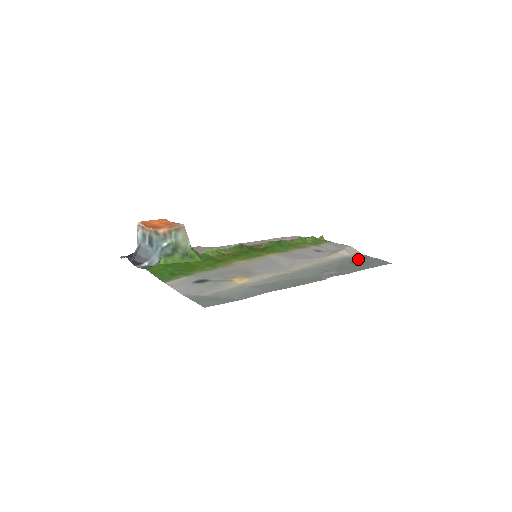
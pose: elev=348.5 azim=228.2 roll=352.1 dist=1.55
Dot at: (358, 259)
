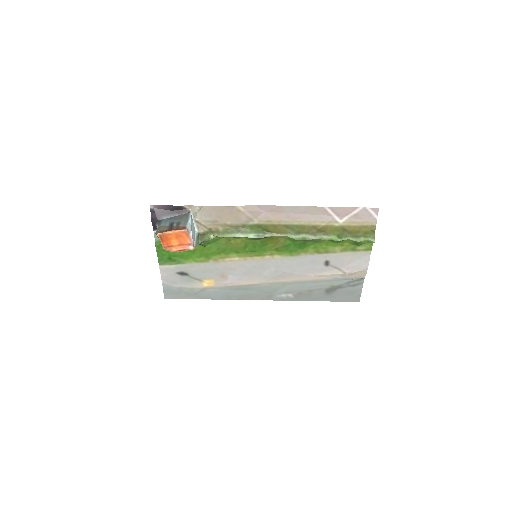
Dot at: (343, 286)
